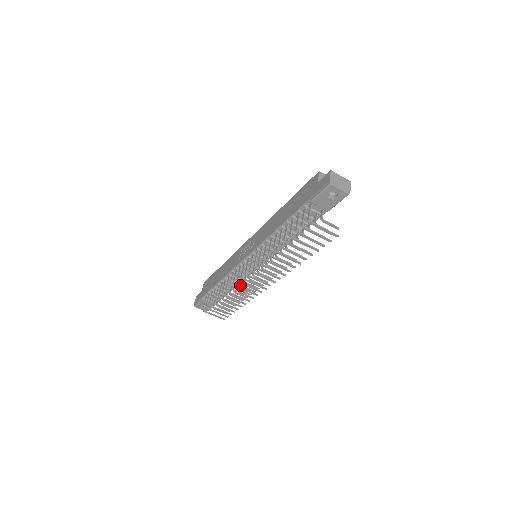
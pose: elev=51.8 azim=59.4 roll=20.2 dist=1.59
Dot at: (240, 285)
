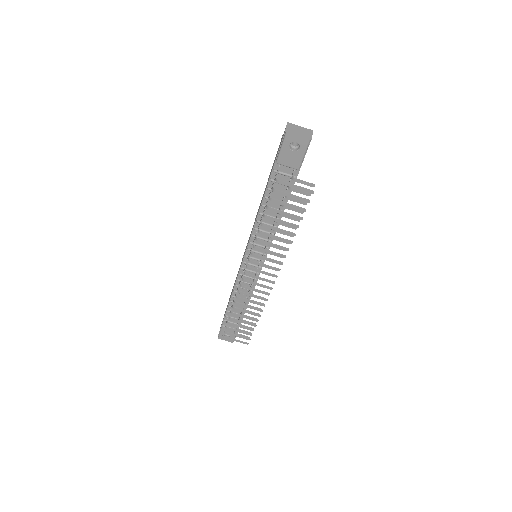
Dot at: occluded
